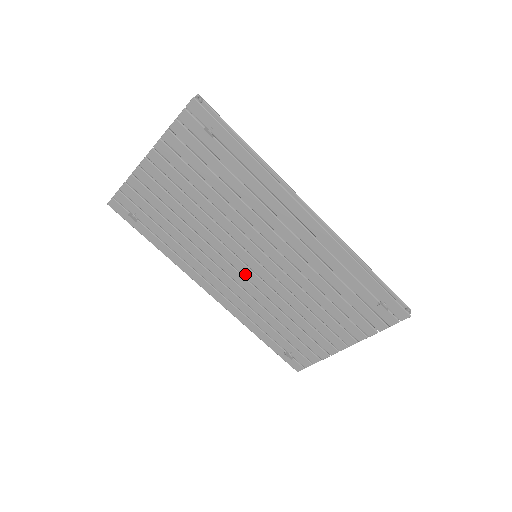
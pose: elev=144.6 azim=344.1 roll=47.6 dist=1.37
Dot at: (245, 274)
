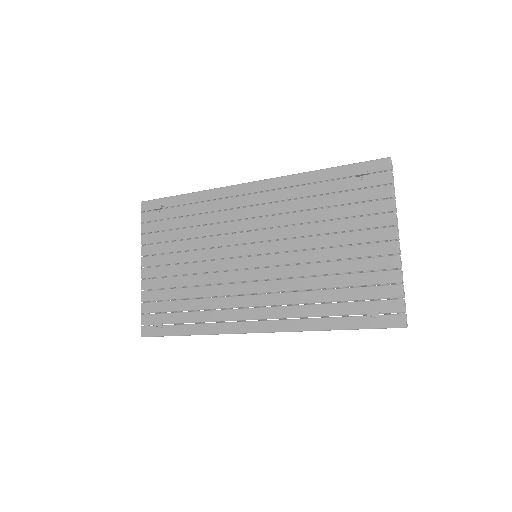
Dot at: (261, 277)
